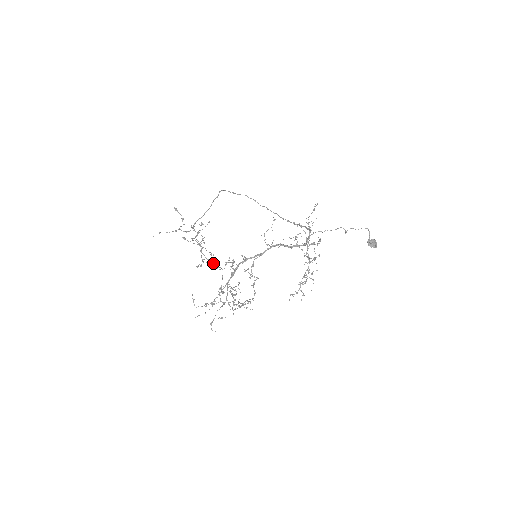
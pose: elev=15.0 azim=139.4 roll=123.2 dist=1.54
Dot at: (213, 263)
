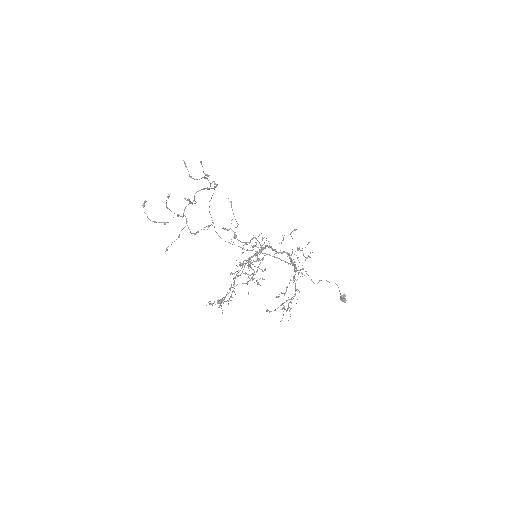
Dot at: occluded
